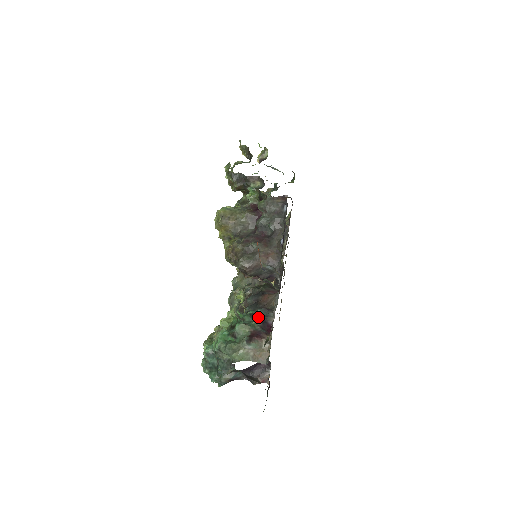
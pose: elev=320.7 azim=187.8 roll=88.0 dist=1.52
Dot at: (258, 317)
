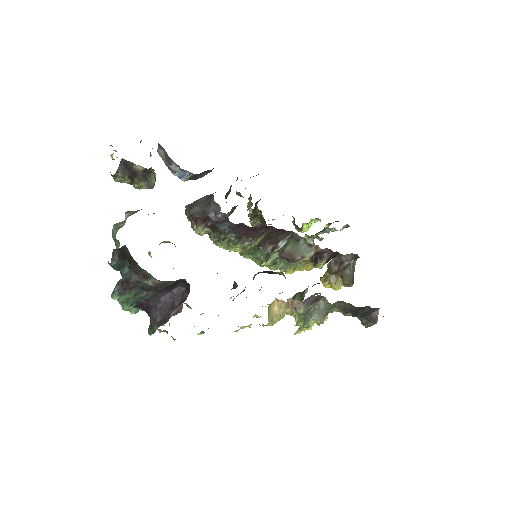
Dot at: occluded
